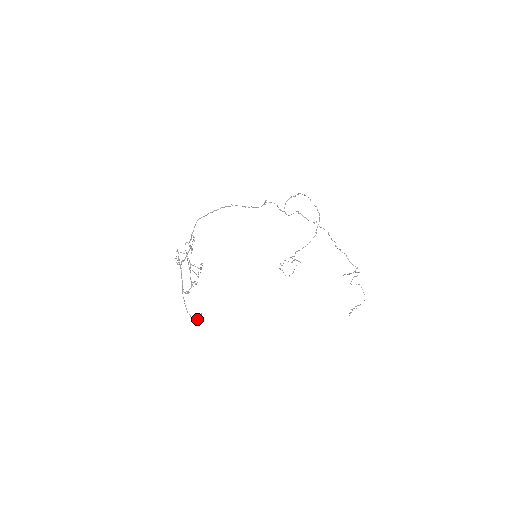
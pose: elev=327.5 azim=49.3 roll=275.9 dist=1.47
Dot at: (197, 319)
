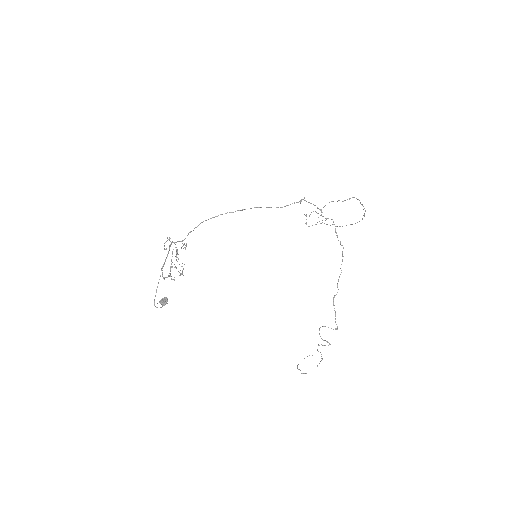
Dot at: (161, 307)
